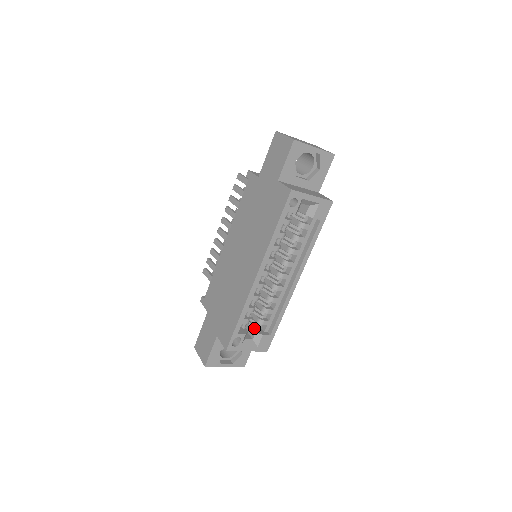
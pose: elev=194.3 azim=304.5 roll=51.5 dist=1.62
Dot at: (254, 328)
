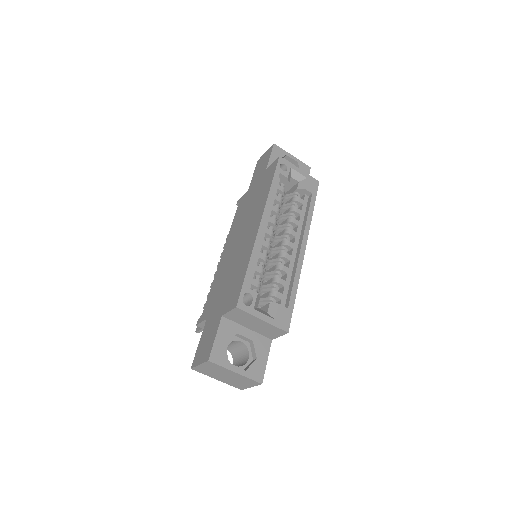
Dot at: (266, 305)
